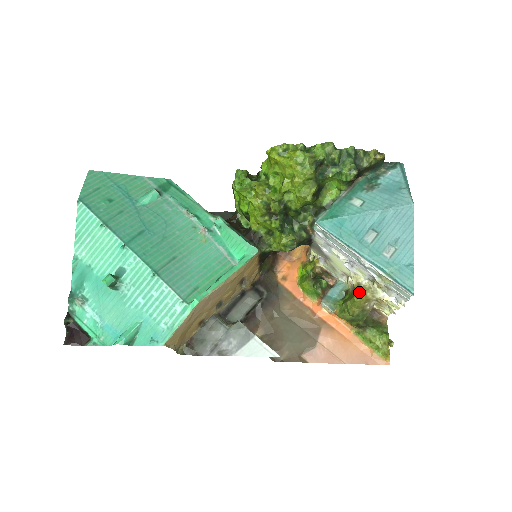
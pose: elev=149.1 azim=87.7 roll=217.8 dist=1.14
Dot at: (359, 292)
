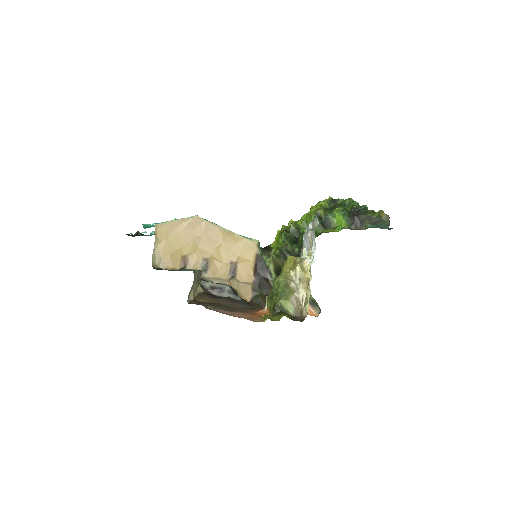
Dot at: (292, 256)
